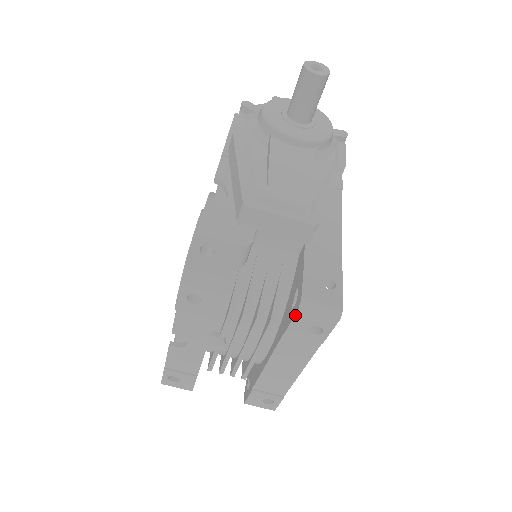
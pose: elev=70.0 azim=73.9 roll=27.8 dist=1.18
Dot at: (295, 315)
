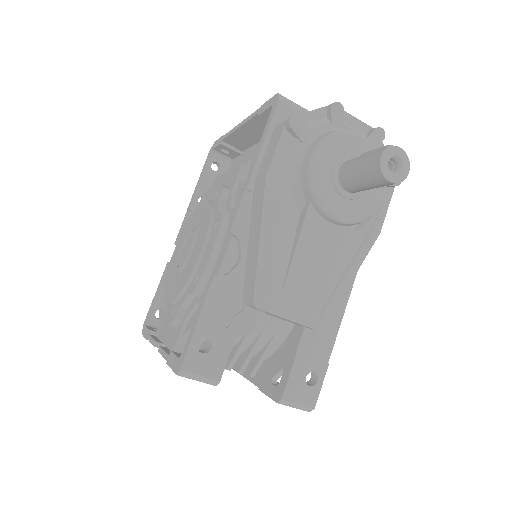
Dot at: (272, 399)
